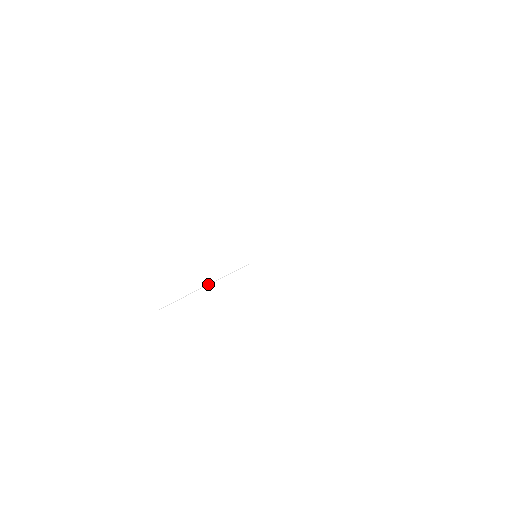
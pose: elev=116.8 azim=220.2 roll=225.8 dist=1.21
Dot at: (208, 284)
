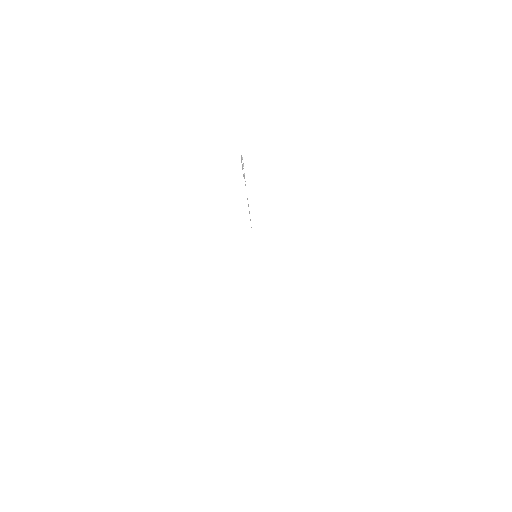
Dot at: (261, 294)
